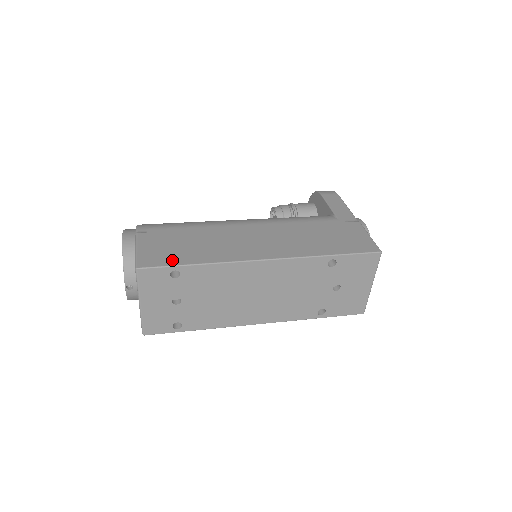
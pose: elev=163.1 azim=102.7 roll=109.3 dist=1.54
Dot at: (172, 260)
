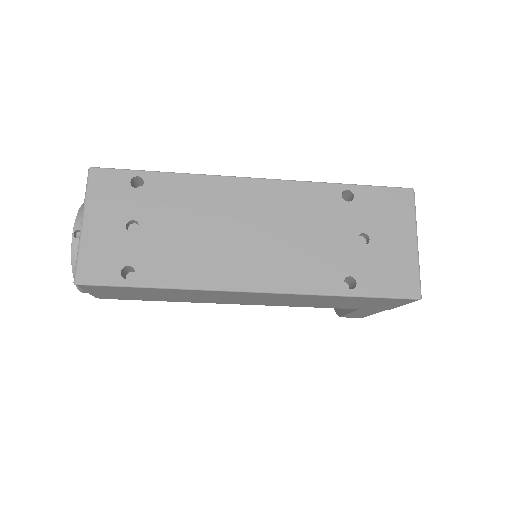
Dot at: occluded
